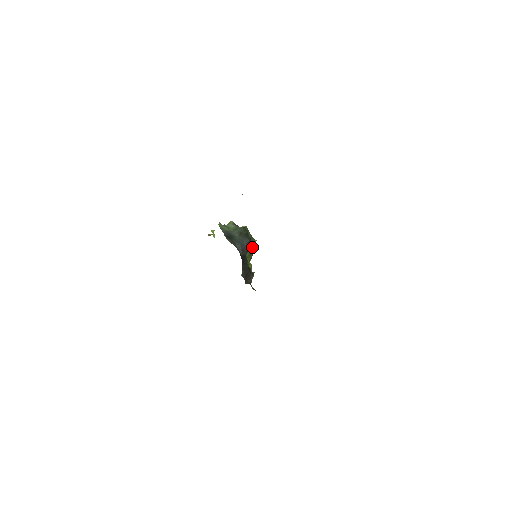
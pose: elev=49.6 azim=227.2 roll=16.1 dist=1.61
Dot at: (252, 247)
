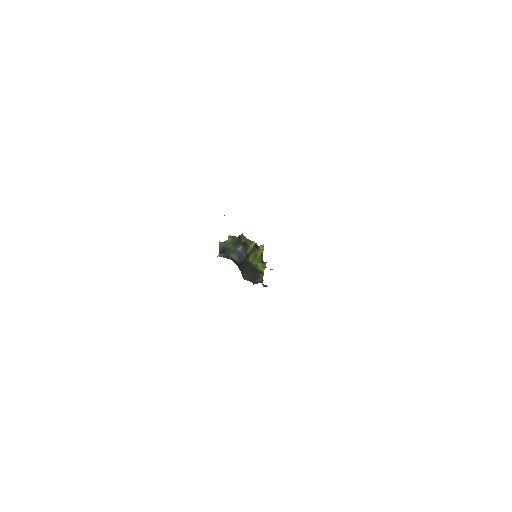
Dot at: (253, 249)
